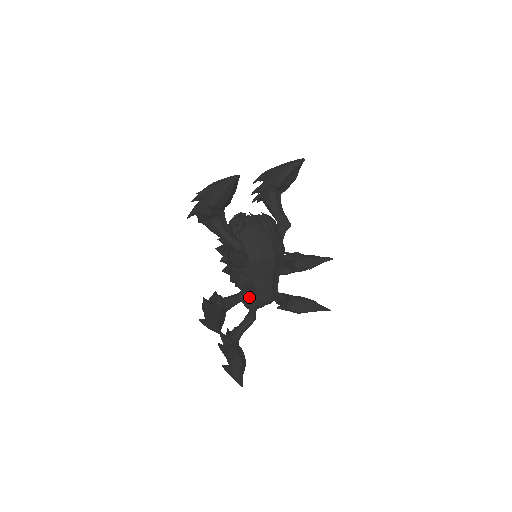
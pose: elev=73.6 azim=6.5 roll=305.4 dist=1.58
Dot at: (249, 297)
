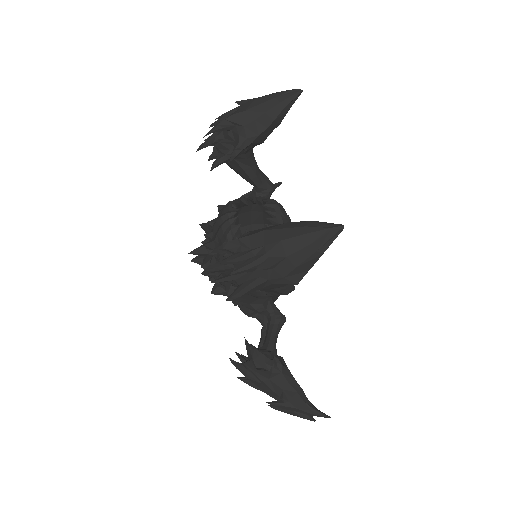
Dot at: occluded
